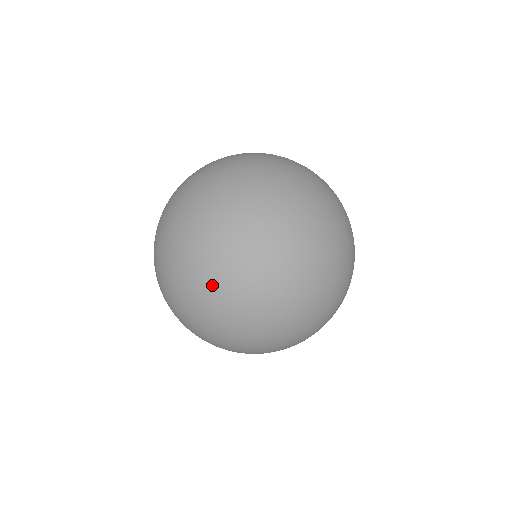
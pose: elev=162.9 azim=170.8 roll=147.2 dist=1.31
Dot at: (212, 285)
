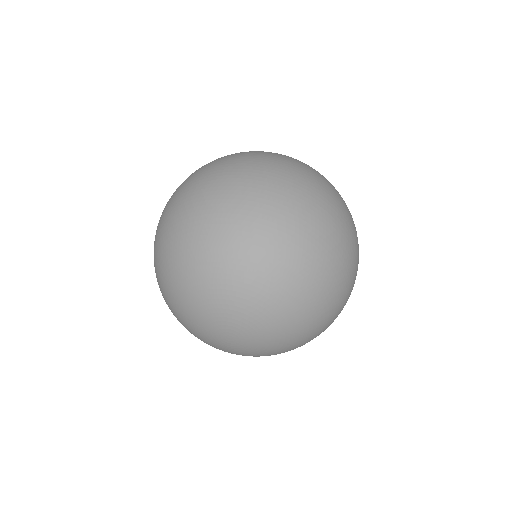
Dot at: (214, 325)
